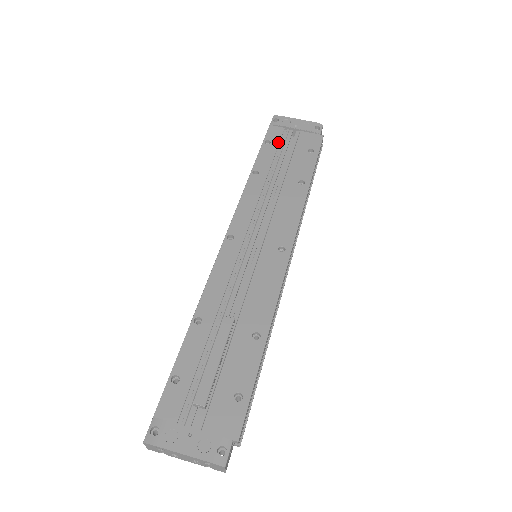
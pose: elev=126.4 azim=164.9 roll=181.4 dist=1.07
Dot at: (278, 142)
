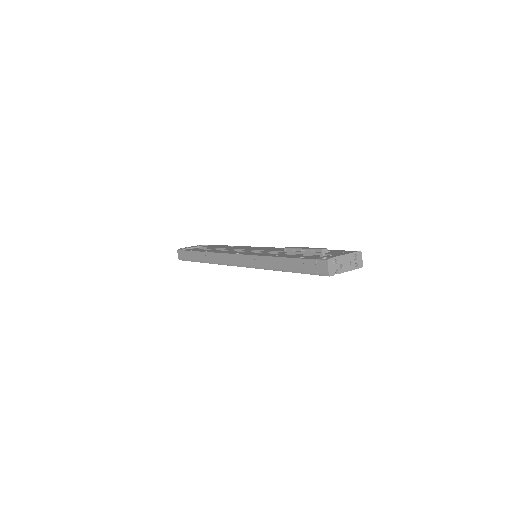
Dot at: (197, 249)
